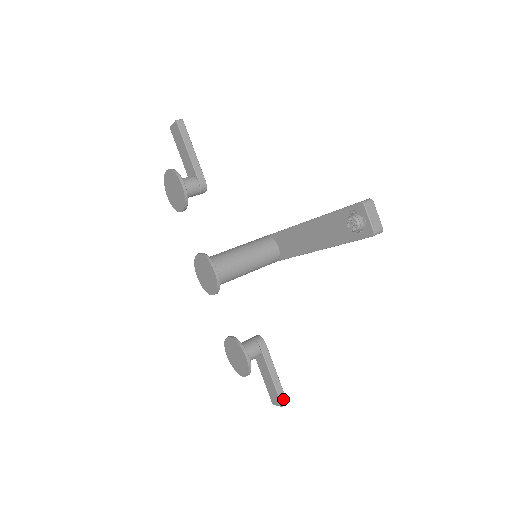
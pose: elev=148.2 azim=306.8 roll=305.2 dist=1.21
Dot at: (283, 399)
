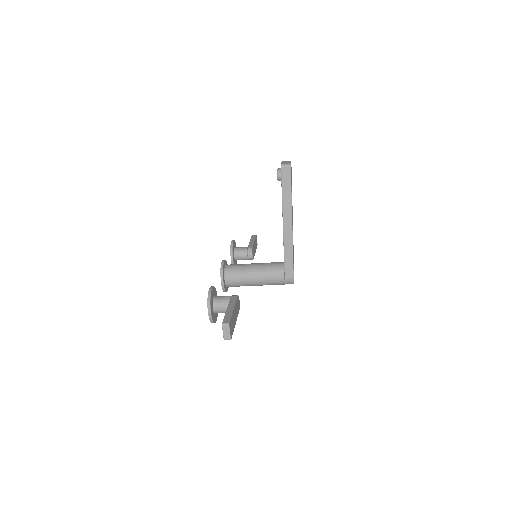
Dot at: (226, 320)
